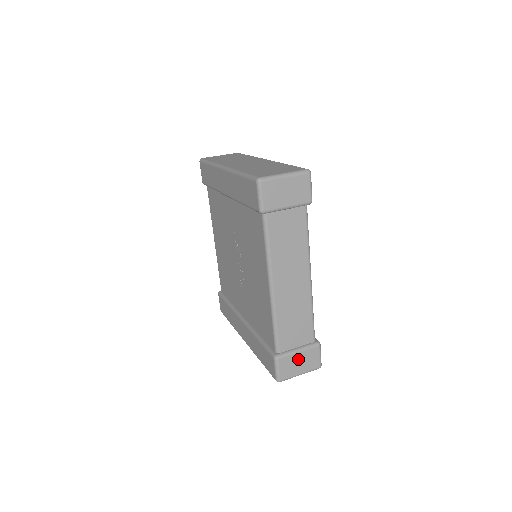
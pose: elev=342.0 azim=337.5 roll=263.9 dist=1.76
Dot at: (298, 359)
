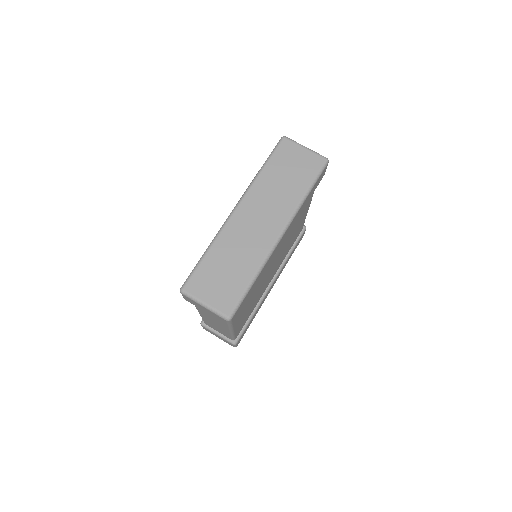
Dot at: occluded
